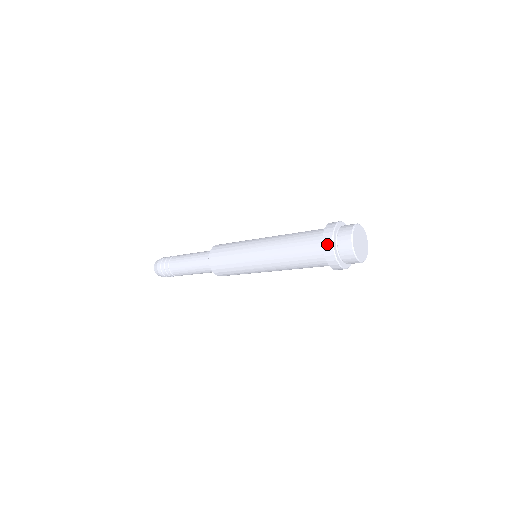
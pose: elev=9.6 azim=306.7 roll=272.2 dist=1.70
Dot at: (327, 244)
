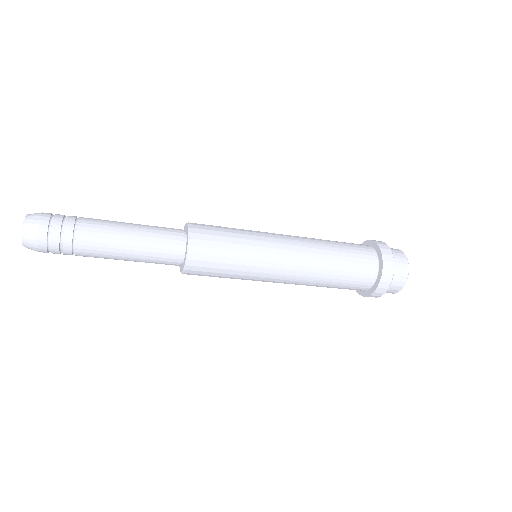
Dot at: (383, 244)
